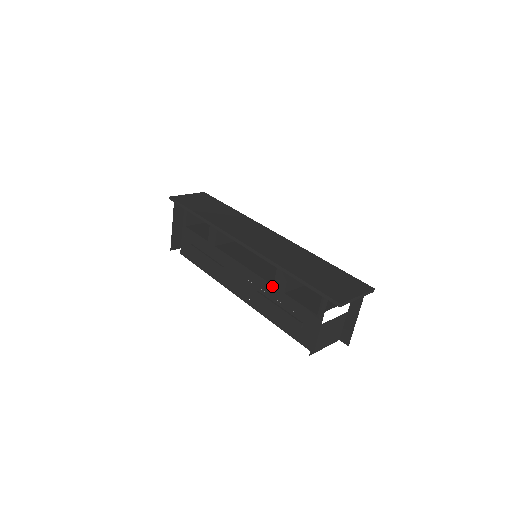
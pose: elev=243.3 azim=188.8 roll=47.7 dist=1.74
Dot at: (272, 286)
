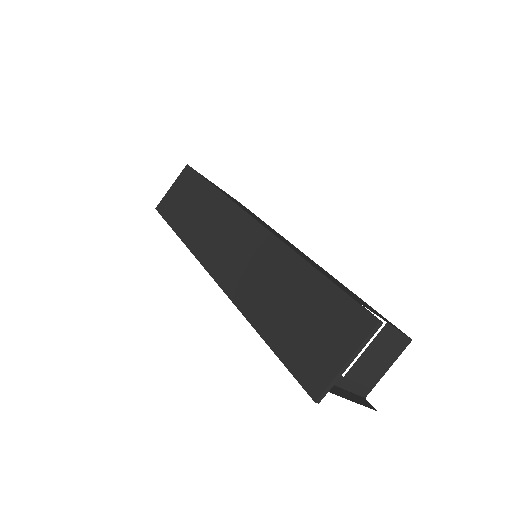
Dot at: occluded
